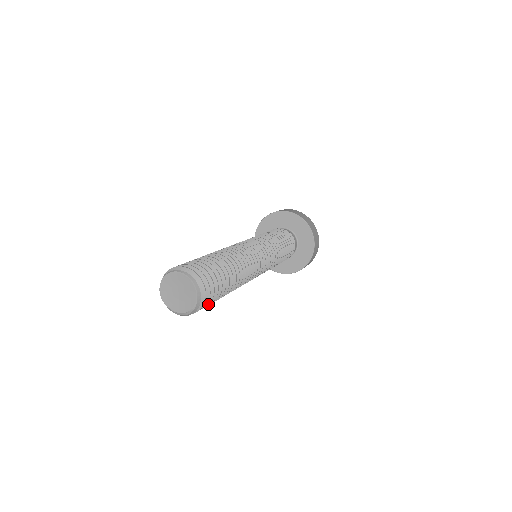
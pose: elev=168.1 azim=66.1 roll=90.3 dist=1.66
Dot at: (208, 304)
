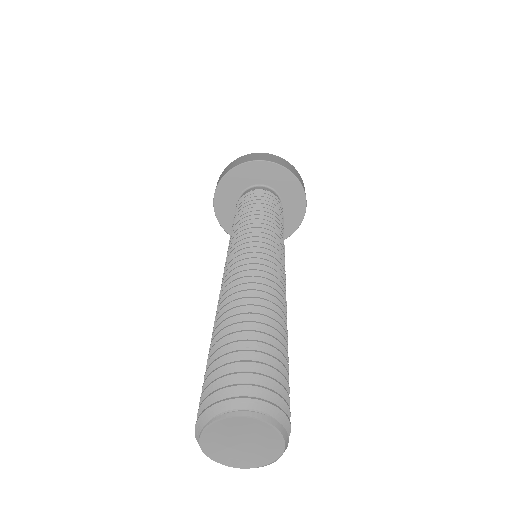
Dot at: occluded
